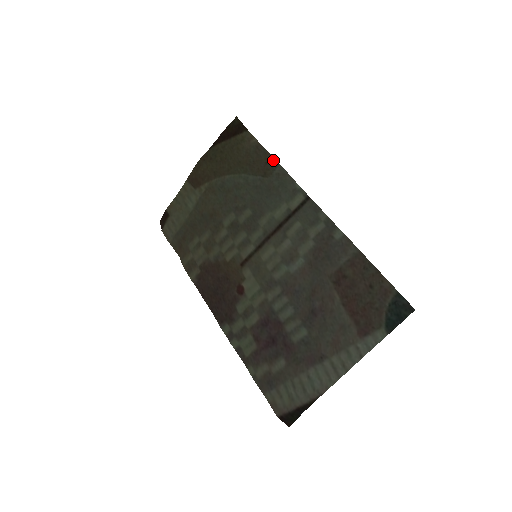
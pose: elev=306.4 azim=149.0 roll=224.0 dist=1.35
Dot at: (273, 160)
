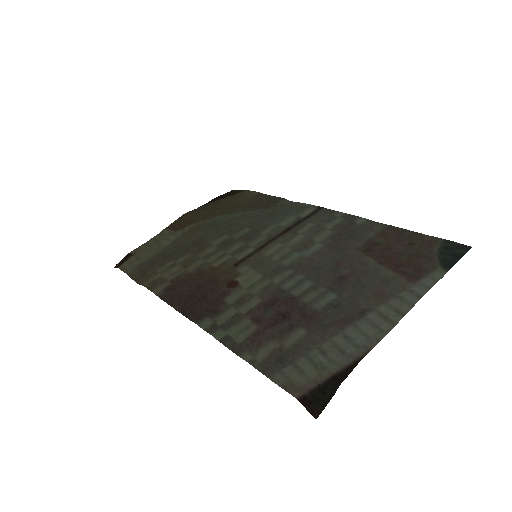
Dot at: (277, 198)
